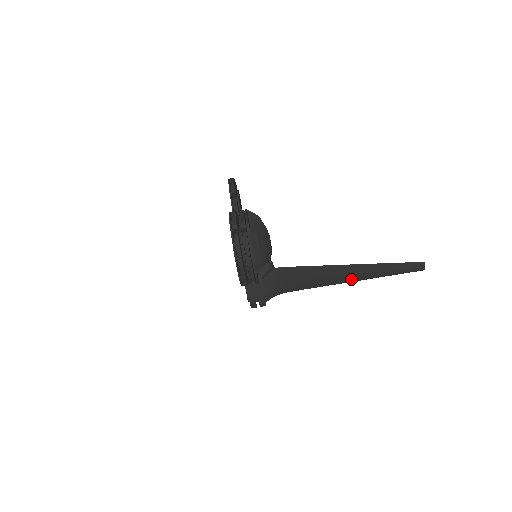
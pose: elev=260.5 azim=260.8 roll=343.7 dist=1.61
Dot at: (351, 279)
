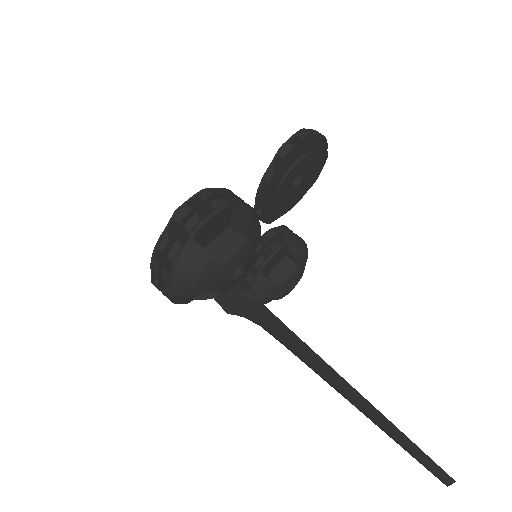
Dot at: (341, 393)
